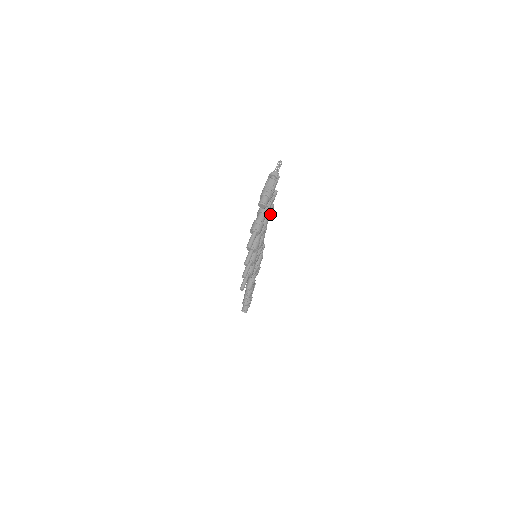
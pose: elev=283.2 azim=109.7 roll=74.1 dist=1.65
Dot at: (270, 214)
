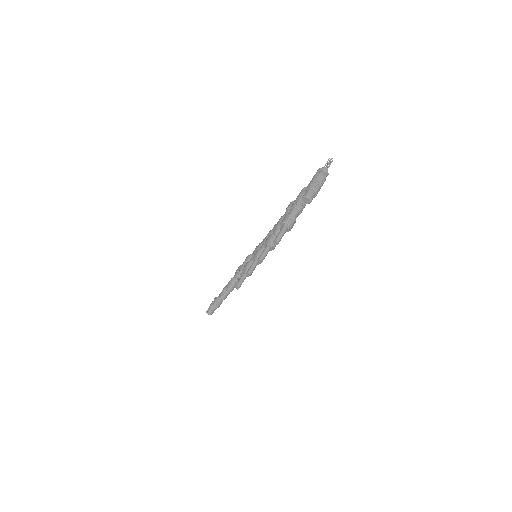
Dot at: occluded
